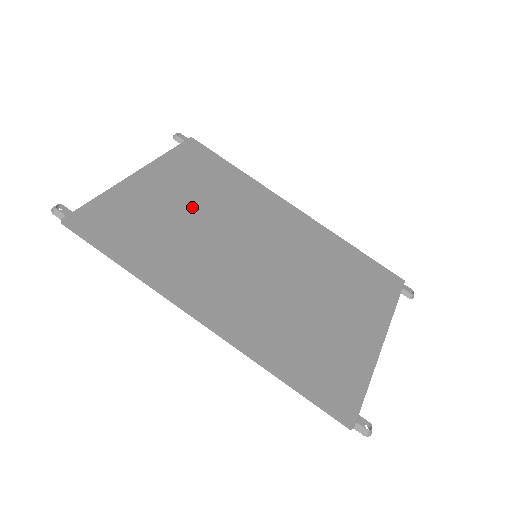
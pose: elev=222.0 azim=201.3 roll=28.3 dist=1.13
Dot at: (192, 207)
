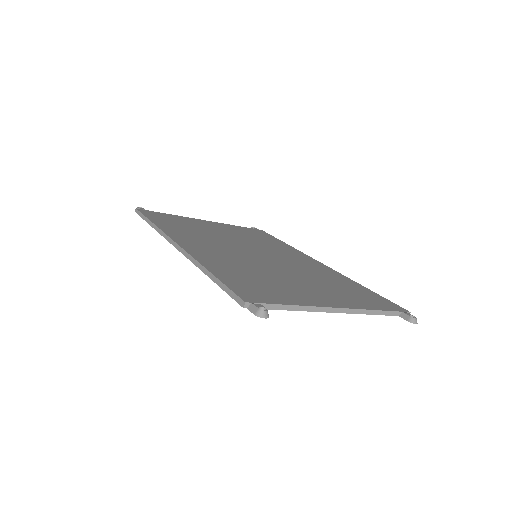
Dot at: (228, 234)
